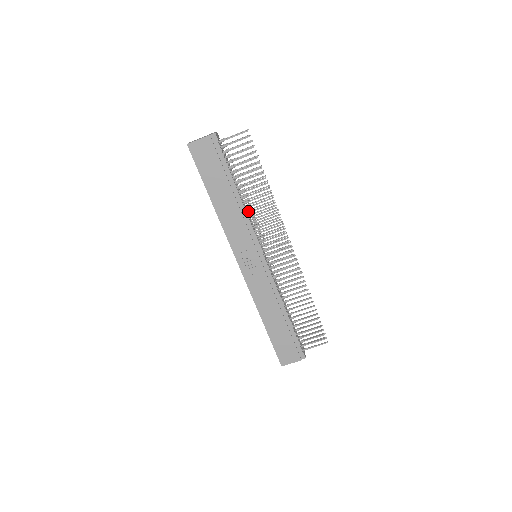
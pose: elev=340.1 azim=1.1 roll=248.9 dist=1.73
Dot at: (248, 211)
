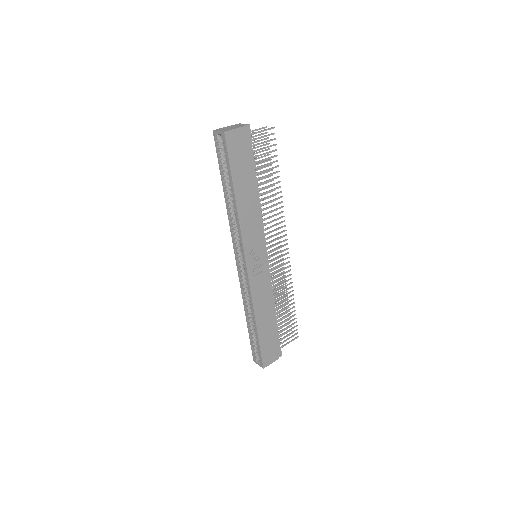
Dot at: (261, 209)
